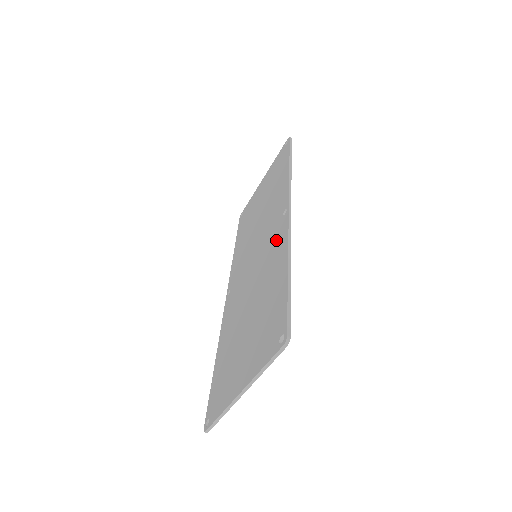
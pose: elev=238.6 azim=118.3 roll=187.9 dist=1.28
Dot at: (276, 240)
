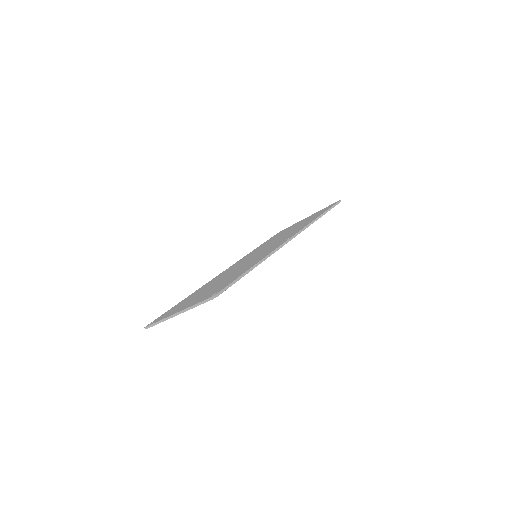
Dot at: occluded
